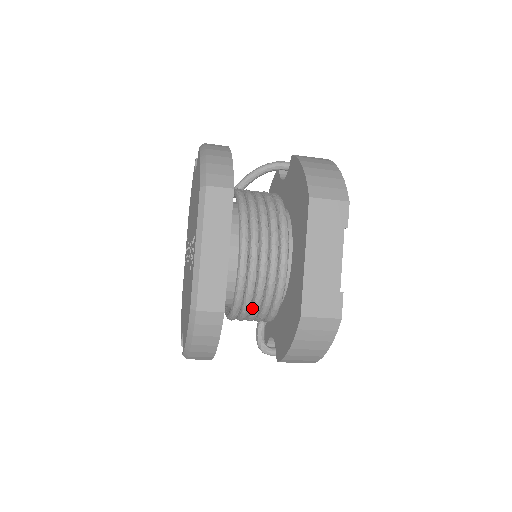
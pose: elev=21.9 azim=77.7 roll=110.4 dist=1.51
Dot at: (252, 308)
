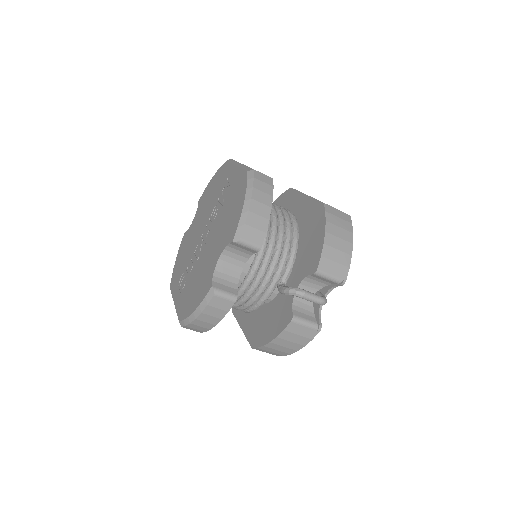
Dot at: (278, 234)
